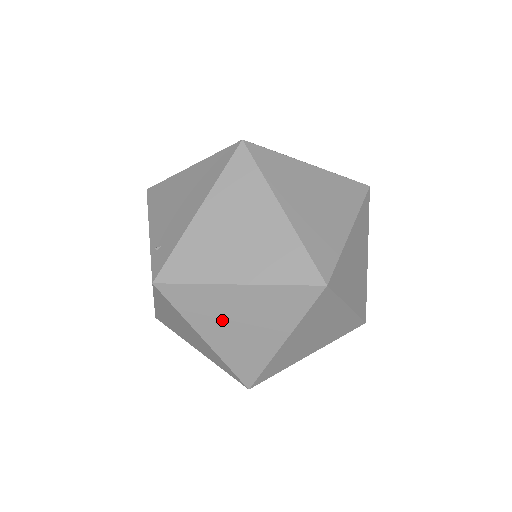
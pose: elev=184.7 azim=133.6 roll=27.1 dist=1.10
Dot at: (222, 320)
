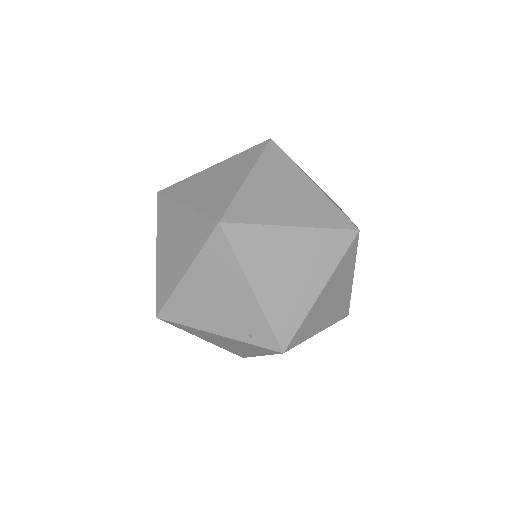
Dot at: (323, 313)
